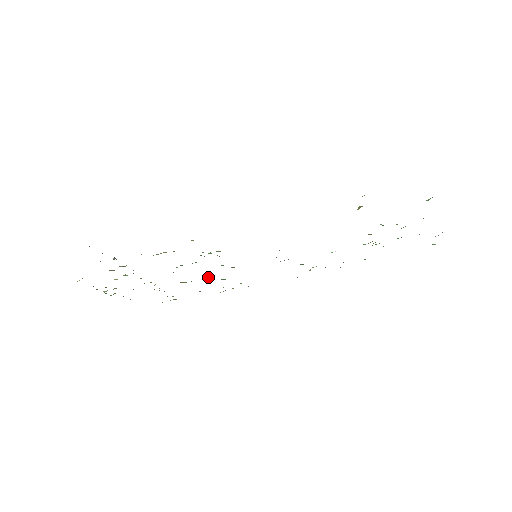
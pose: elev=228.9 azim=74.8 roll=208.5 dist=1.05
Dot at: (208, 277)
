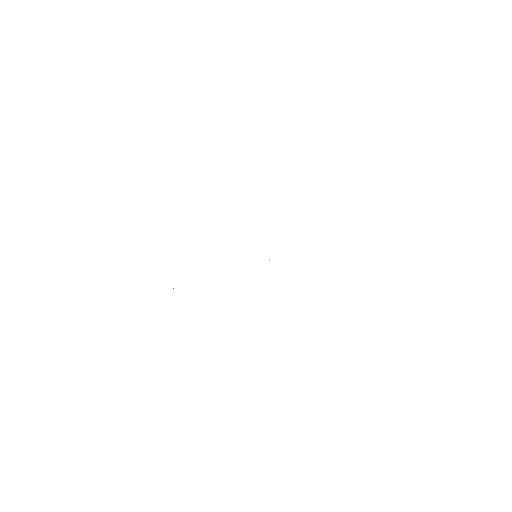
Dot at: occluded
